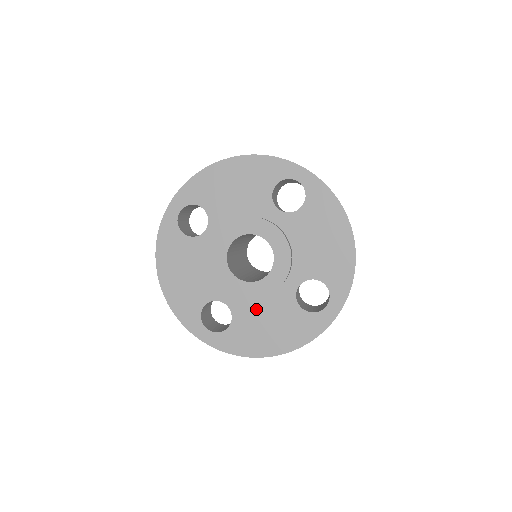
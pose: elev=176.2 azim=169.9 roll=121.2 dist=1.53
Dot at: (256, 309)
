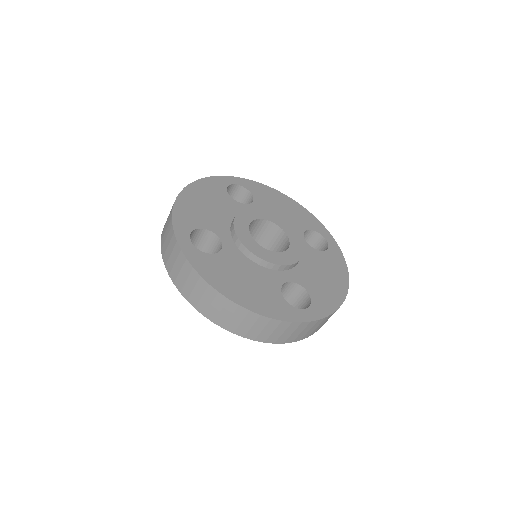
Dot at: (306, 270)
